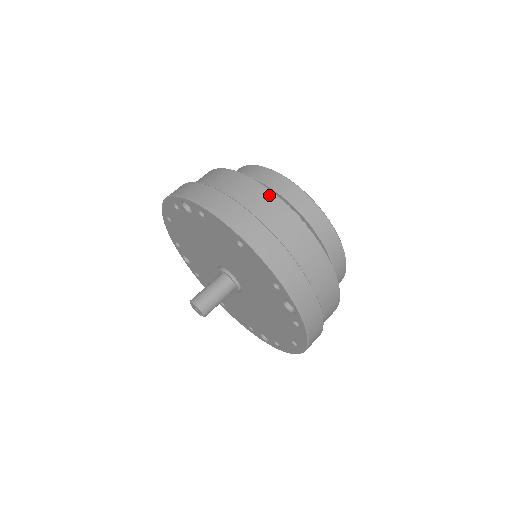
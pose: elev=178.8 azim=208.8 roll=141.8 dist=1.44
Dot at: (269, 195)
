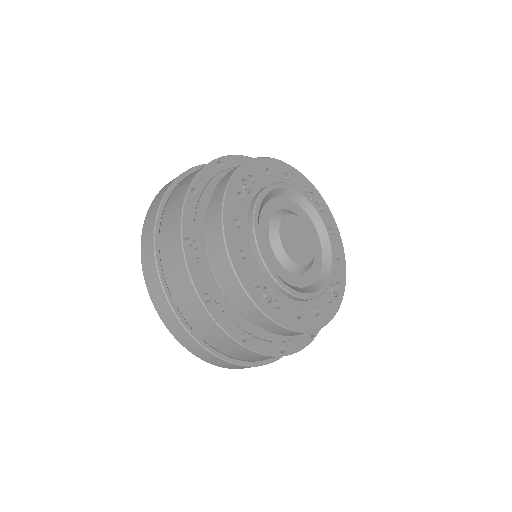
Dot at: (190, 287)
